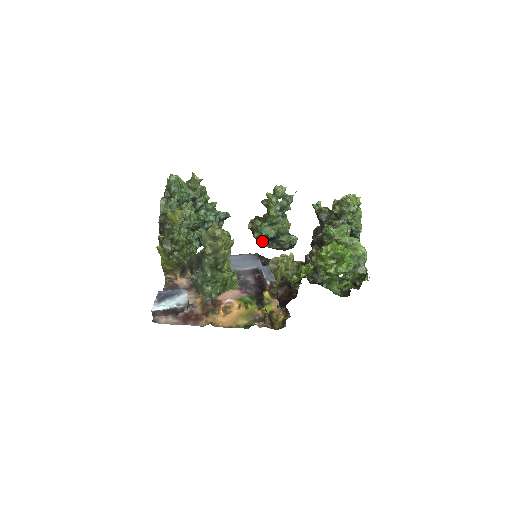
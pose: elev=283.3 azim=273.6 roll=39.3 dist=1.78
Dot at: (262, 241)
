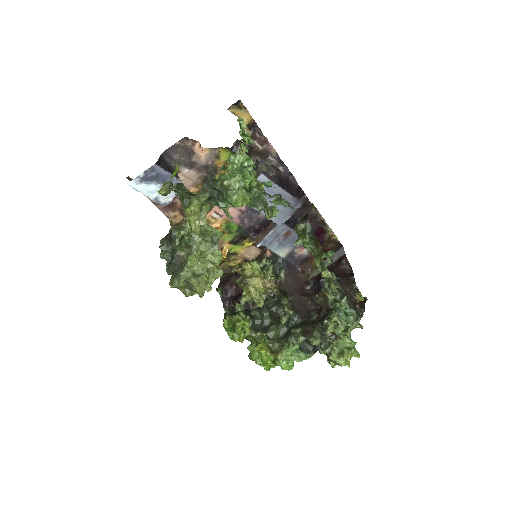
Dot at: occluded
